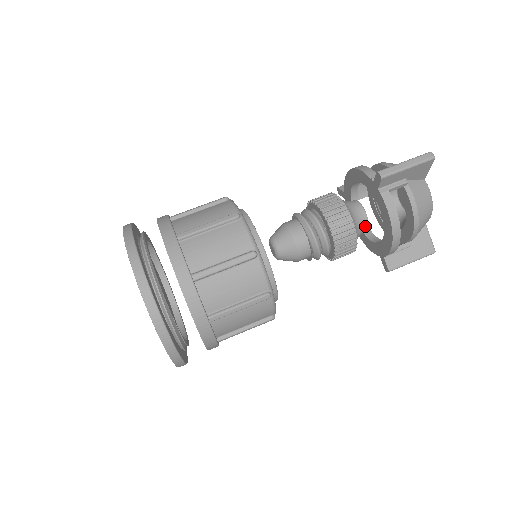
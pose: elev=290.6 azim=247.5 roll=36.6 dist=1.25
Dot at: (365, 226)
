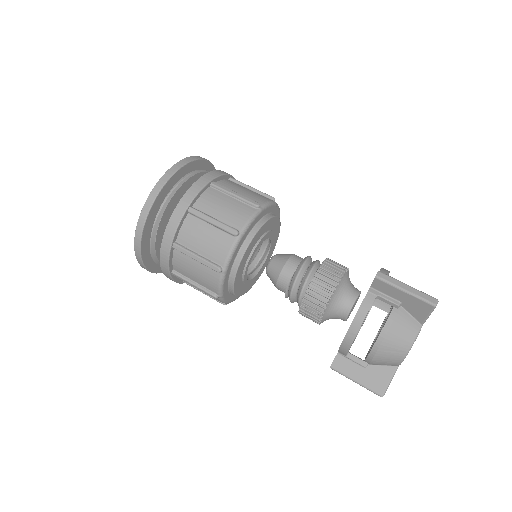
Dot at: (344, 313)
